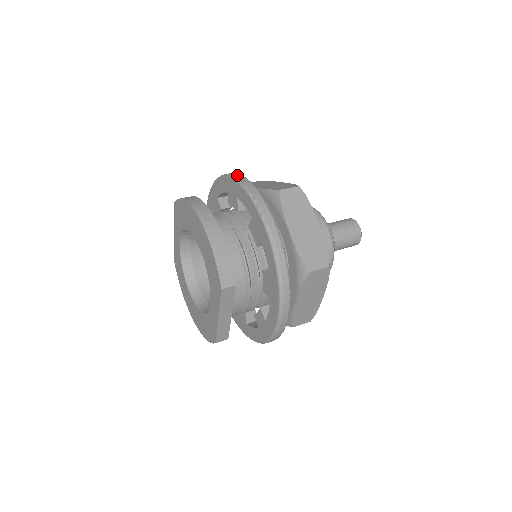
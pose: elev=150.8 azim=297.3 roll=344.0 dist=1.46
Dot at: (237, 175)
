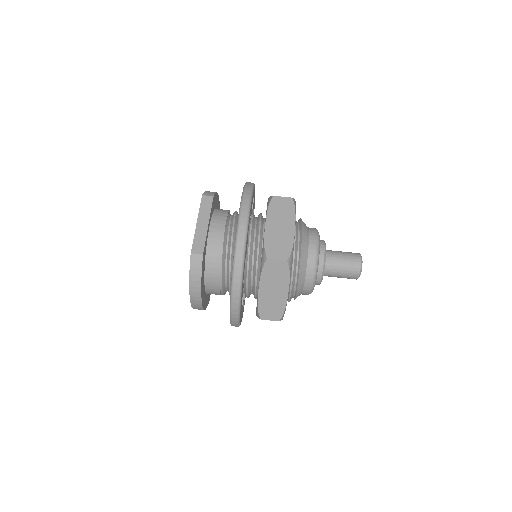
Dot at: (235, 306)
